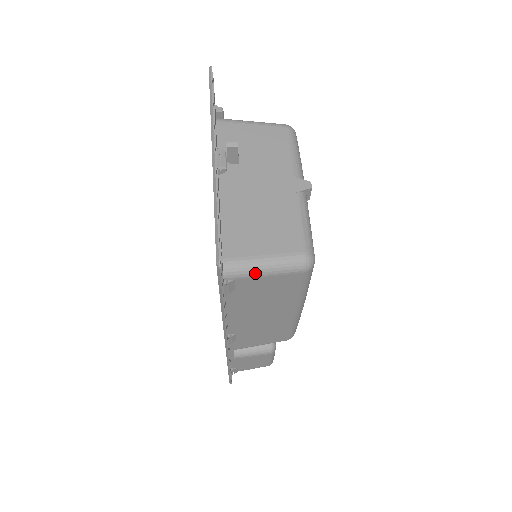
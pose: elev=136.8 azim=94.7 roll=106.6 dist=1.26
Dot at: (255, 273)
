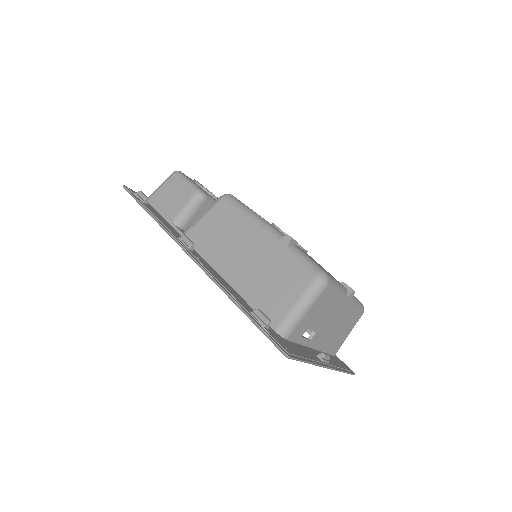
Dot at: occluded
